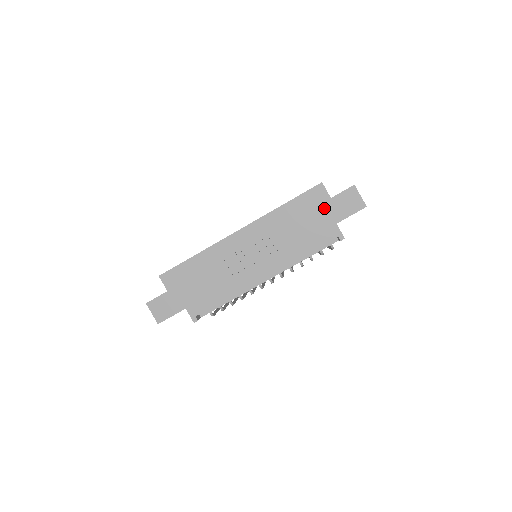
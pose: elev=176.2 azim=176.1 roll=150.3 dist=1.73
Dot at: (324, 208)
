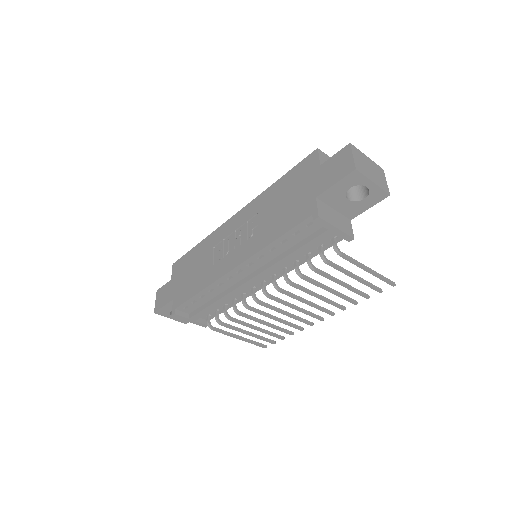
Dot at: (310, 179)
